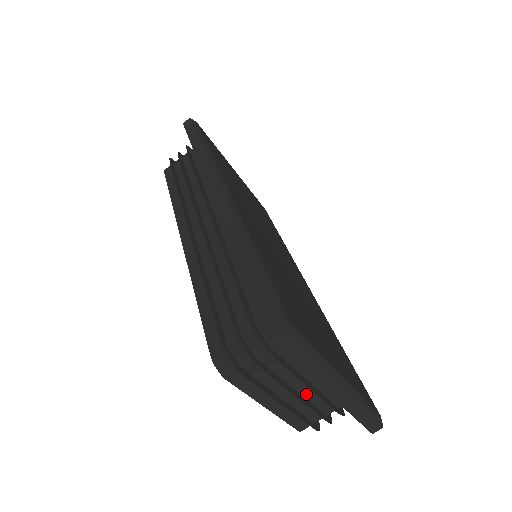
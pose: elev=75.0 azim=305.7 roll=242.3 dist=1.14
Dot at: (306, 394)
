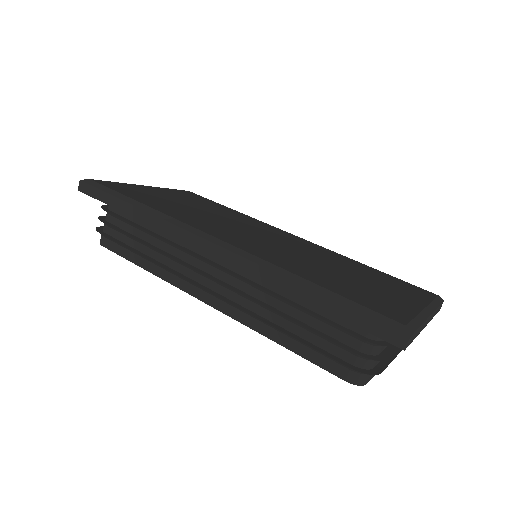
Dot at: occluded
